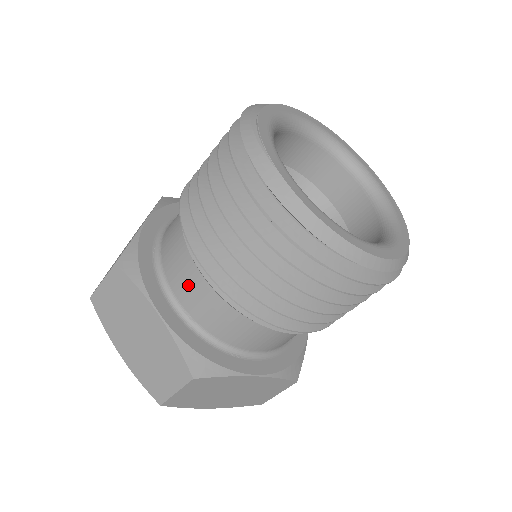
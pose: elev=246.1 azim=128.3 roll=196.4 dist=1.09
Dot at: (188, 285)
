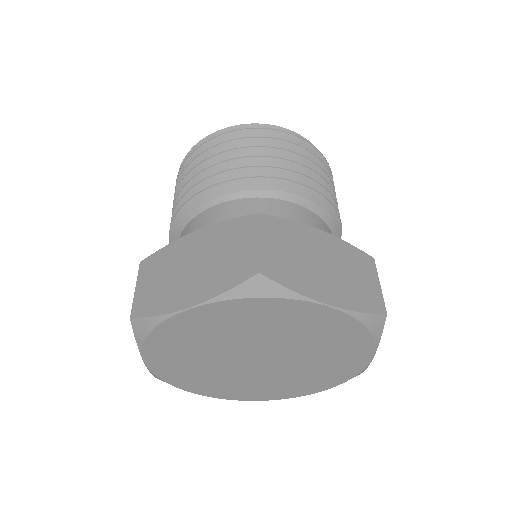
Dot at: (207, 224)
